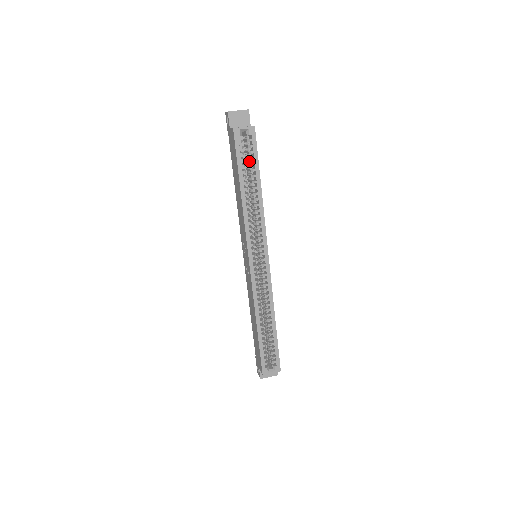
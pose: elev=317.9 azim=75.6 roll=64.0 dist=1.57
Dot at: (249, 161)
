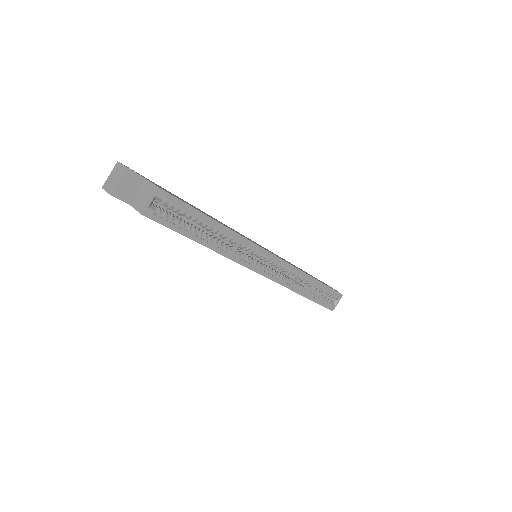
Dot at: occluded
